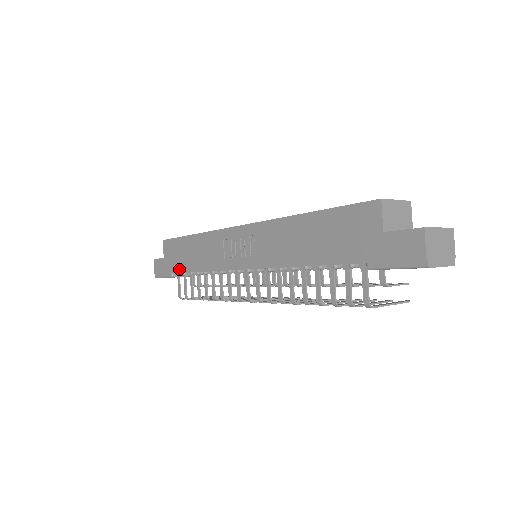
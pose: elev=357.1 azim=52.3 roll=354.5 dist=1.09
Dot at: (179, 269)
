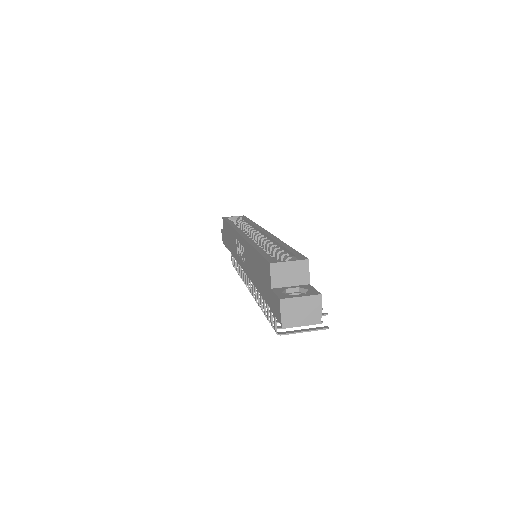
Dot at: (227, 245)
